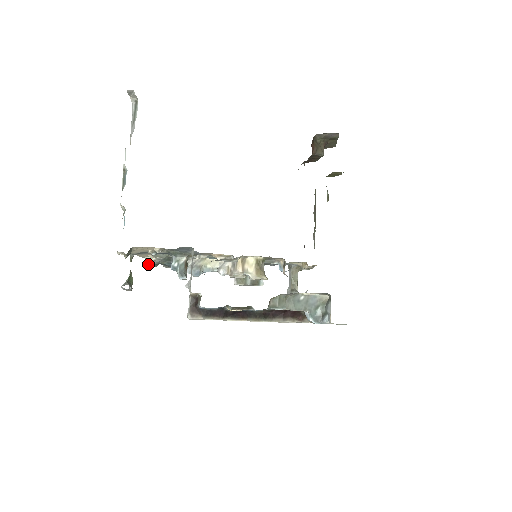
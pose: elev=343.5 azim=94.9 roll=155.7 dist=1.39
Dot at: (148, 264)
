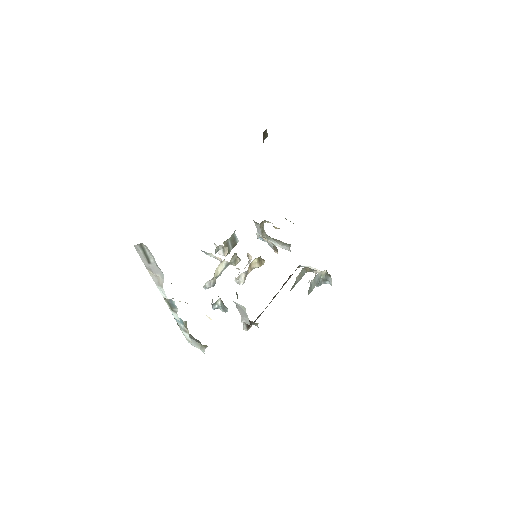
Dot at: occluded
